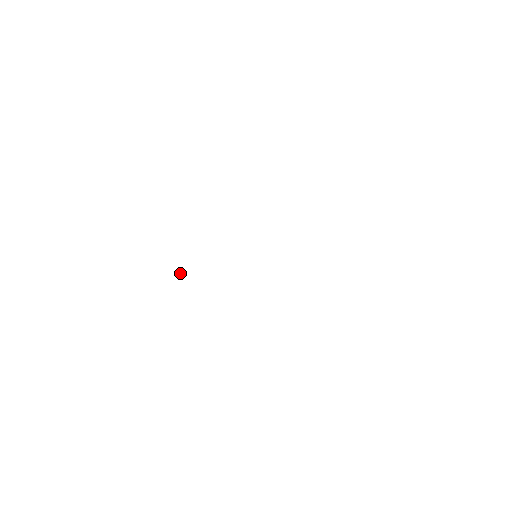
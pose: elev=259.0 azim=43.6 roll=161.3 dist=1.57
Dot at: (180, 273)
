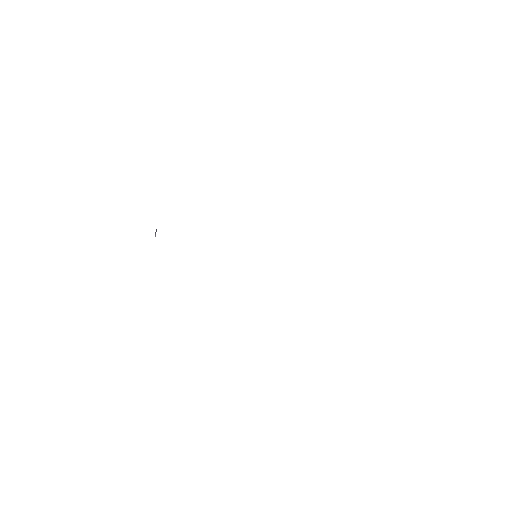
Dot at: occluded
